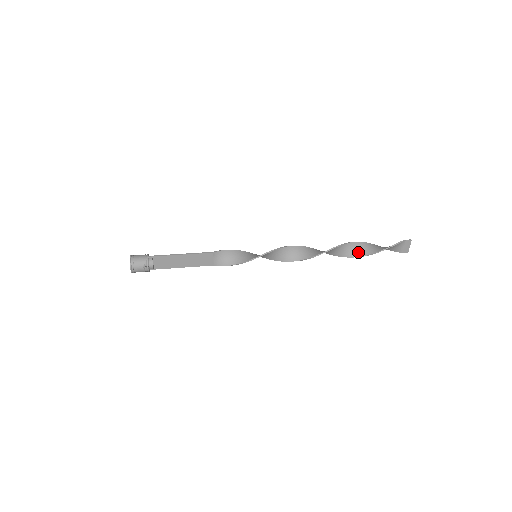
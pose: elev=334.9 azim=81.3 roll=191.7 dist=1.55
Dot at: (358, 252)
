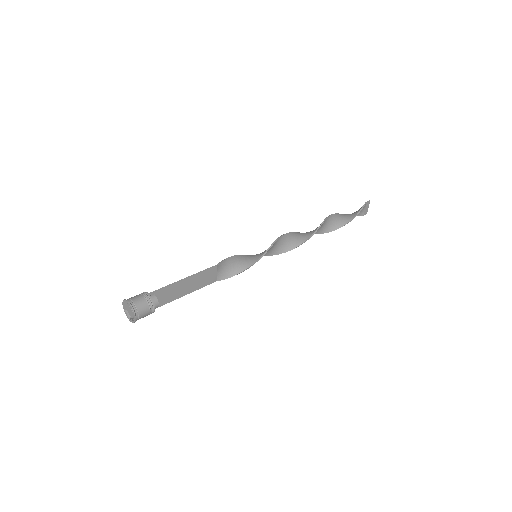
Dot at: (336, 224)
